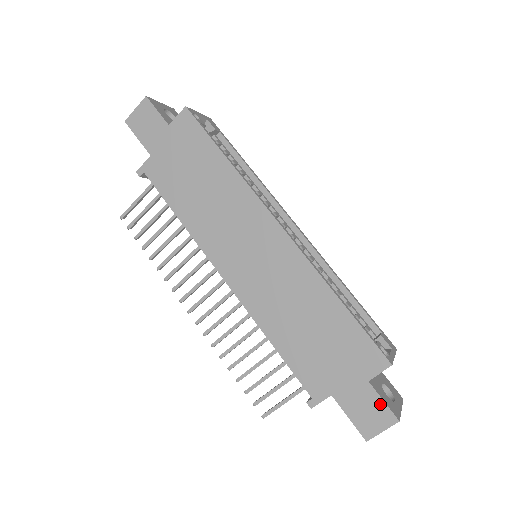
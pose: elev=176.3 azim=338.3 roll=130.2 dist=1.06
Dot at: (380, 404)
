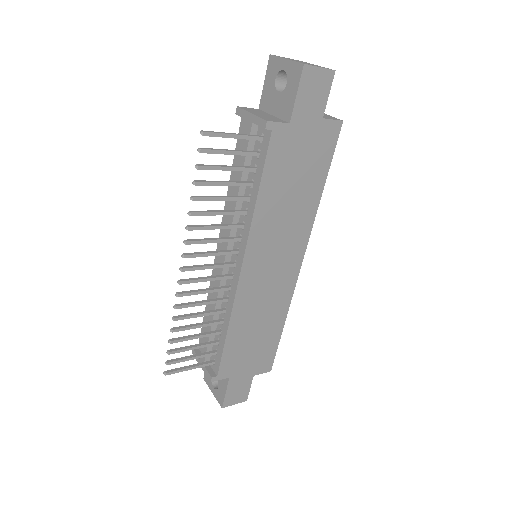
Dot at: (247, 390)
